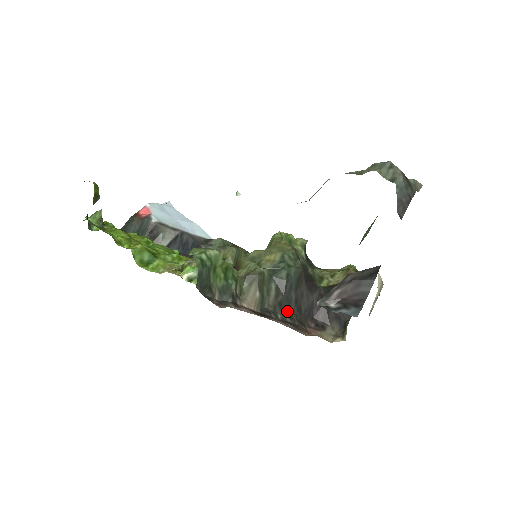
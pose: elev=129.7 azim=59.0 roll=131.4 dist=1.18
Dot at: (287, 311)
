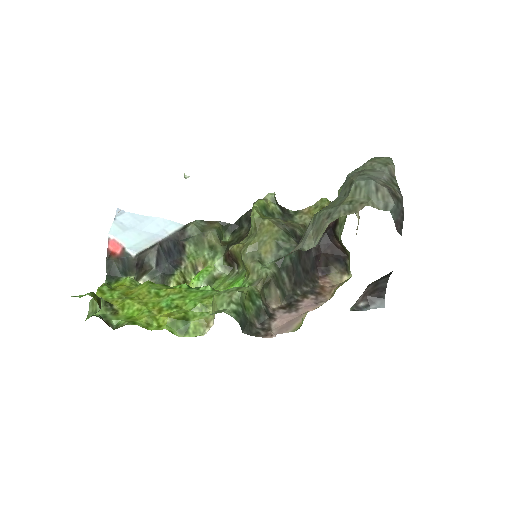
Dot at: (301, 282)
